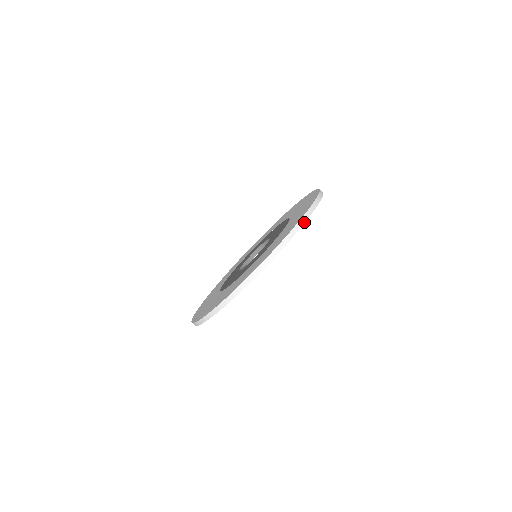
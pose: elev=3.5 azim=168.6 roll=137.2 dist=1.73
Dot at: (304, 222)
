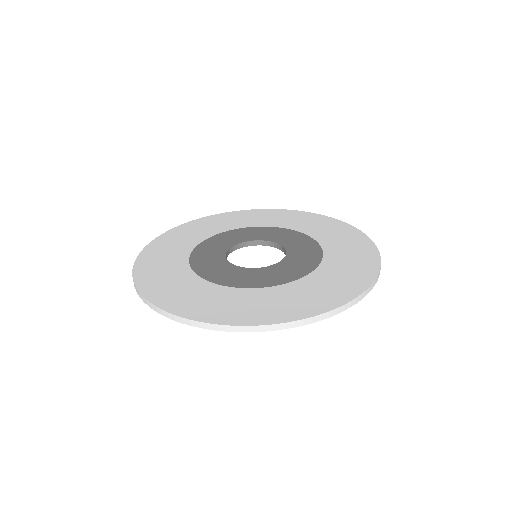
Dot at: occluded
